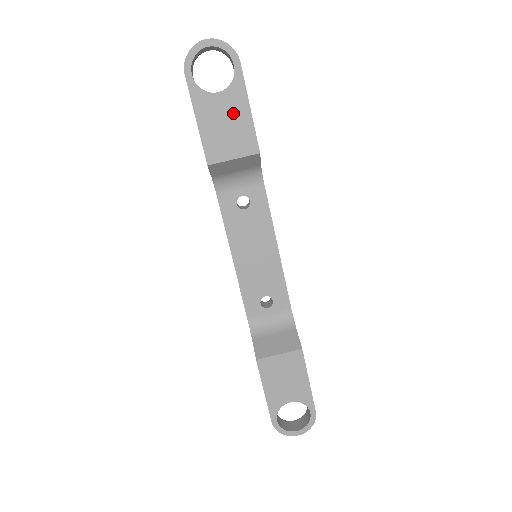
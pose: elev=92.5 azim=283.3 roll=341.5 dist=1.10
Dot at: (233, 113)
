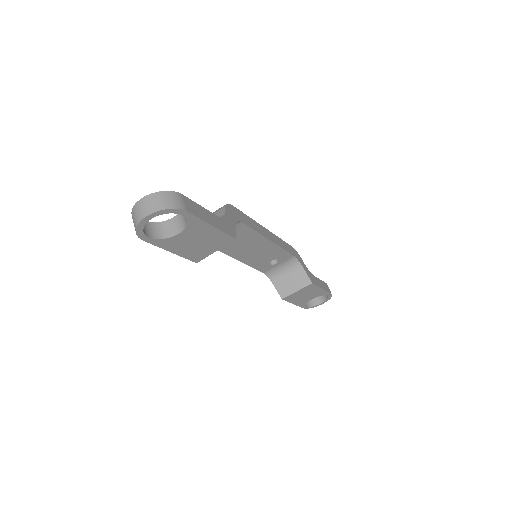
Dot at: (200, 235)
